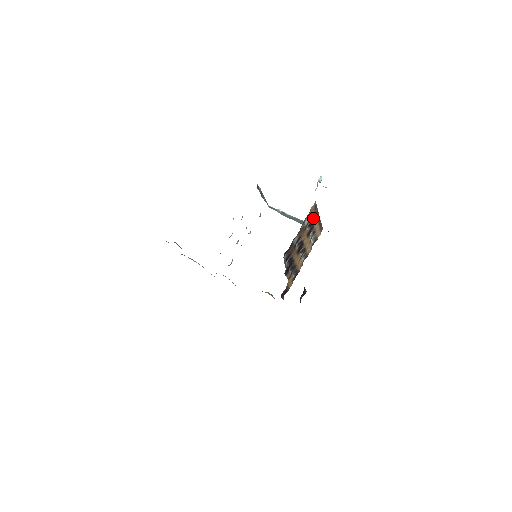
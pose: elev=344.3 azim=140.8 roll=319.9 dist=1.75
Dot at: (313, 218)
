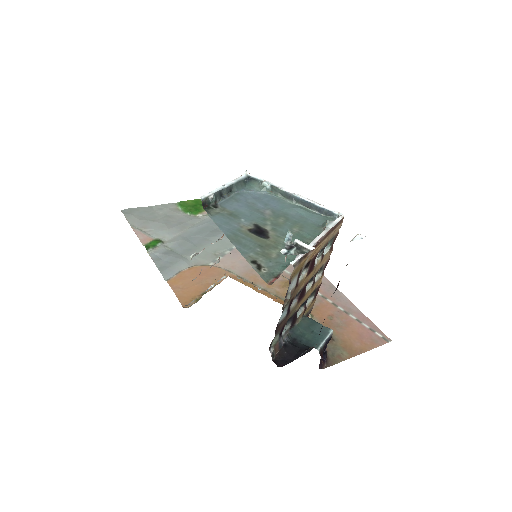
Dot at: (307, 259)
